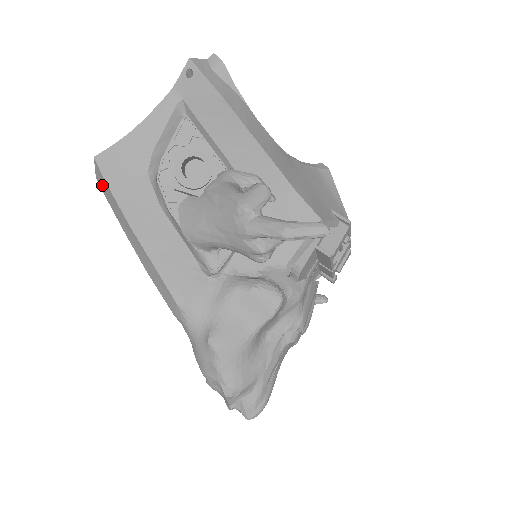
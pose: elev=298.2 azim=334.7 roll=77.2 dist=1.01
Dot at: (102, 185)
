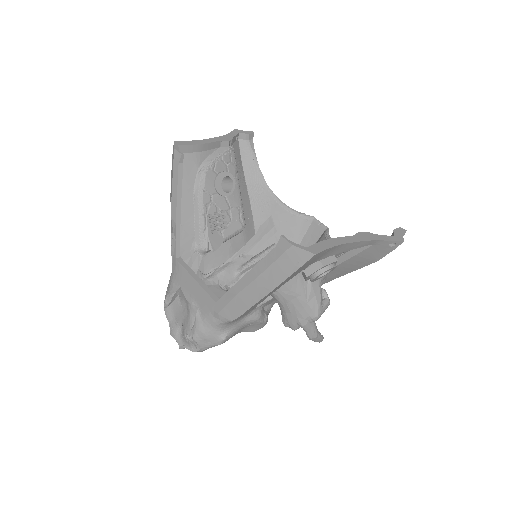
Dot at: (291, 257)
